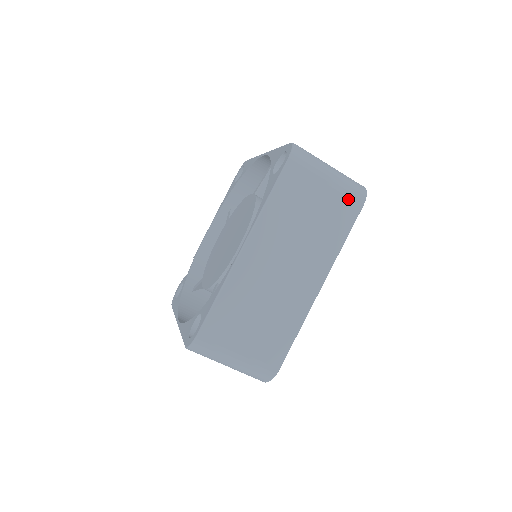
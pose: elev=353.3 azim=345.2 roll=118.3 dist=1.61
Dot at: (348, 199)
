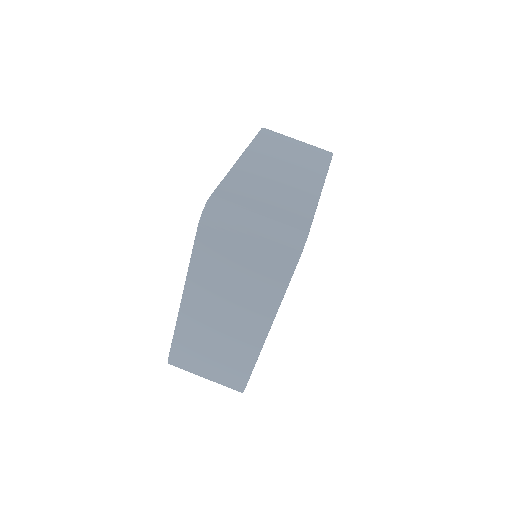
Dot at: (276, 260)
